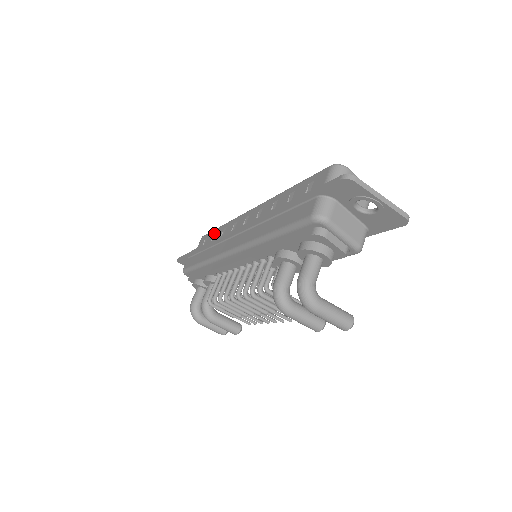
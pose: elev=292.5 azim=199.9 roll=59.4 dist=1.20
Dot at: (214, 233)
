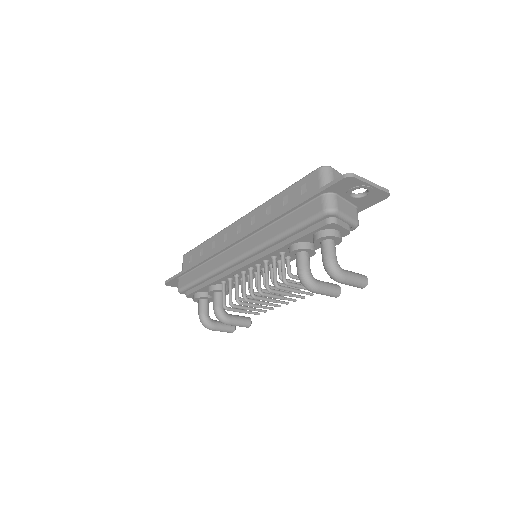
Dot at: (200, 249)
